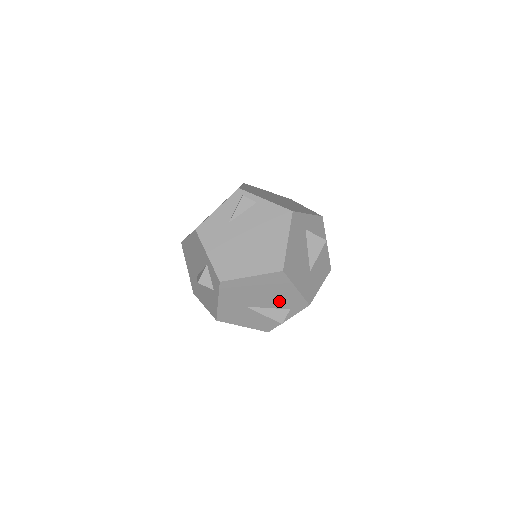
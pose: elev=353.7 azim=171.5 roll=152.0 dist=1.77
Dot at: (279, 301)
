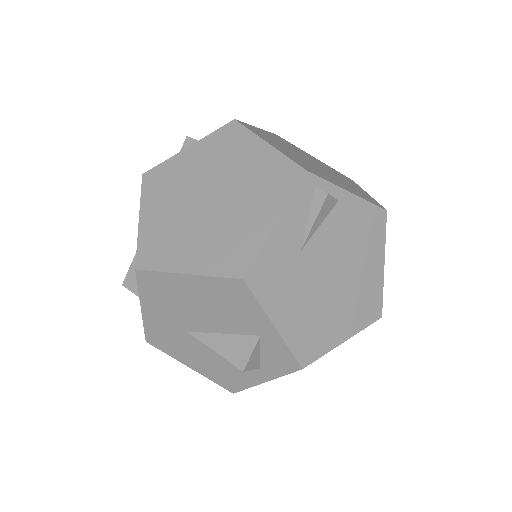
Dot at: occluded
